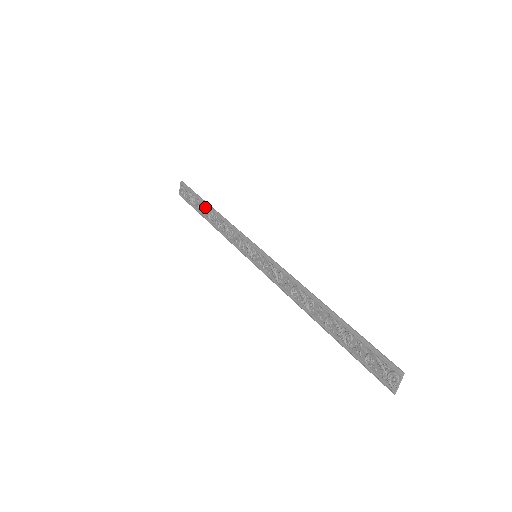
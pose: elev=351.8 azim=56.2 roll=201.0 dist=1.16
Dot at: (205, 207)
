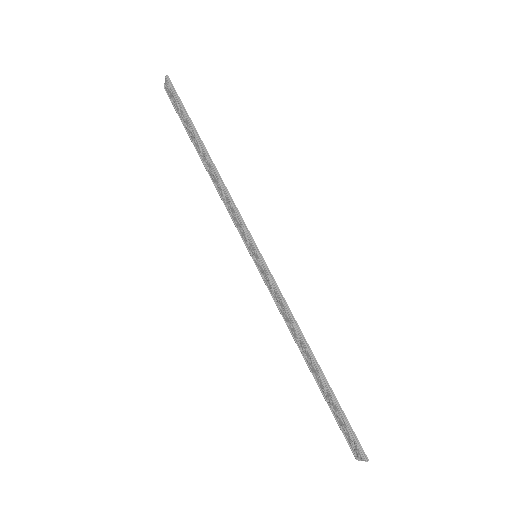
Dot at: (199, 145)
